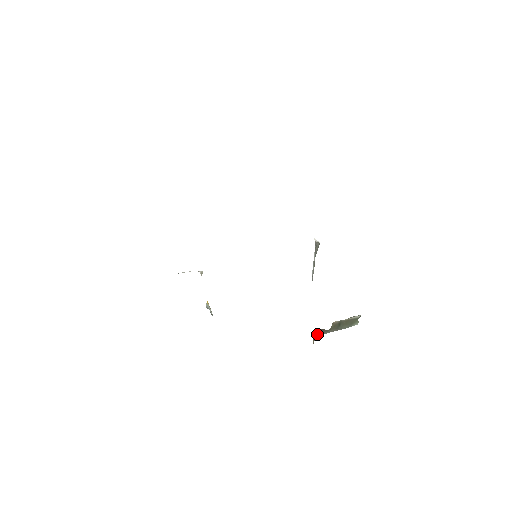
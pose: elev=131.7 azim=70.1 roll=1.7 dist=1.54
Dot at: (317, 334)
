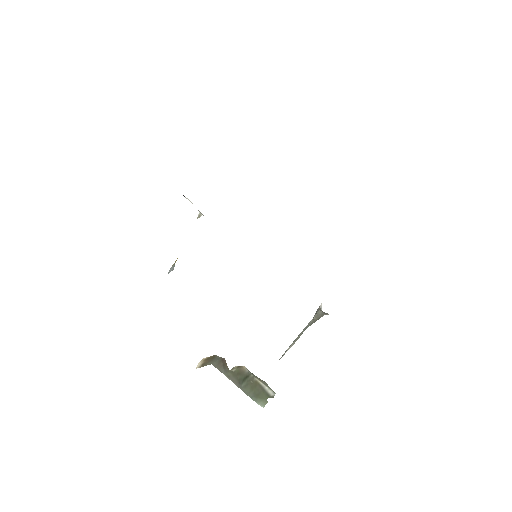
Dot at: (216, 361)
